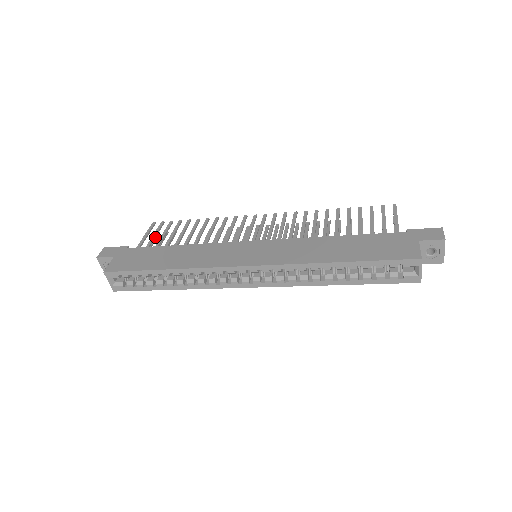
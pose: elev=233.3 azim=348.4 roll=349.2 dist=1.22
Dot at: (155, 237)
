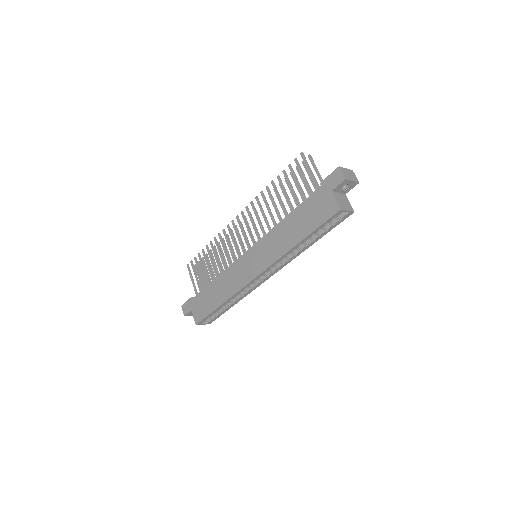
Dot at: (197, 277)
